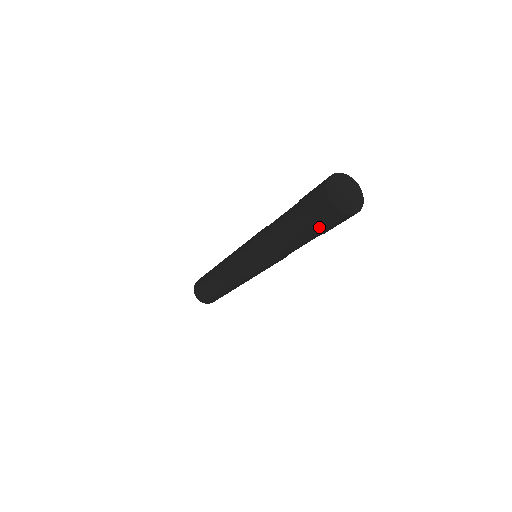
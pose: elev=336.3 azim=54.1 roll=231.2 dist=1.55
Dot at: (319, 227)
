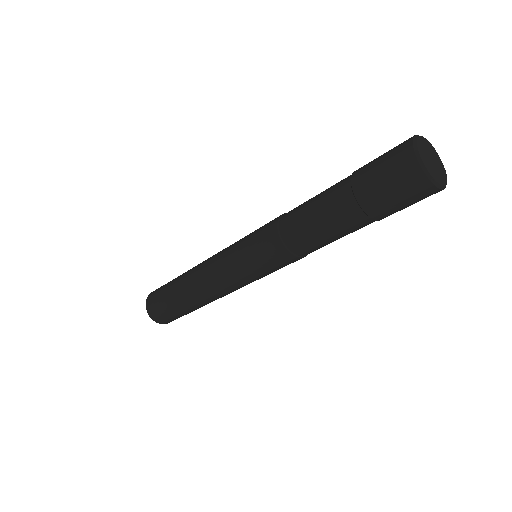
Dot at: (377, 197)
